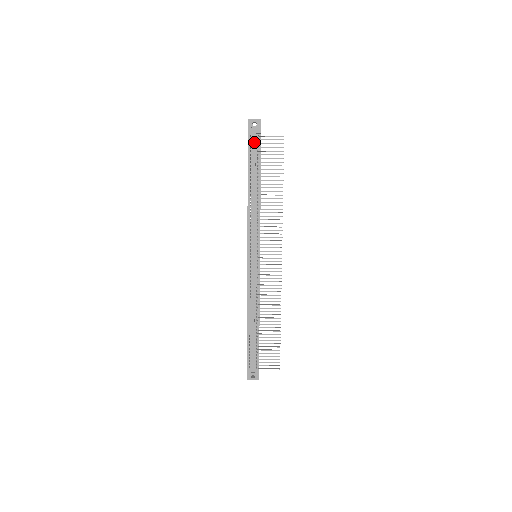
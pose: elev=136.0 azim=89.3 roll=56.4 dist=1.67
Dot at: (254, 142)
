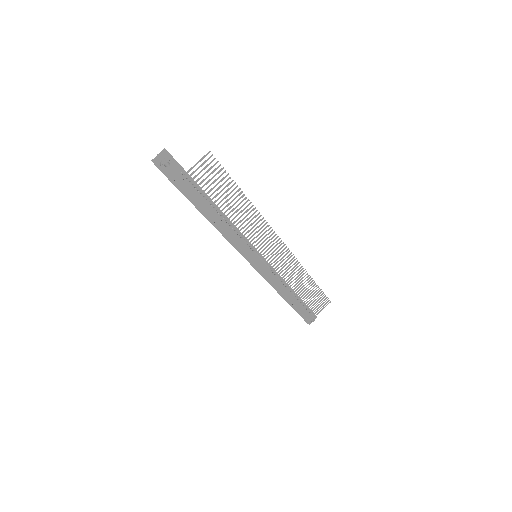
Dot at: (184, 183)
